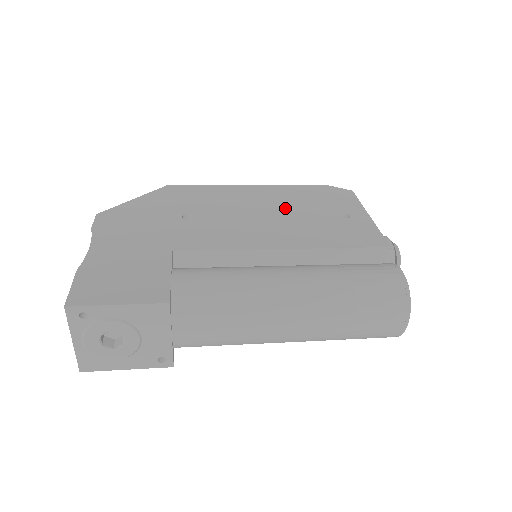
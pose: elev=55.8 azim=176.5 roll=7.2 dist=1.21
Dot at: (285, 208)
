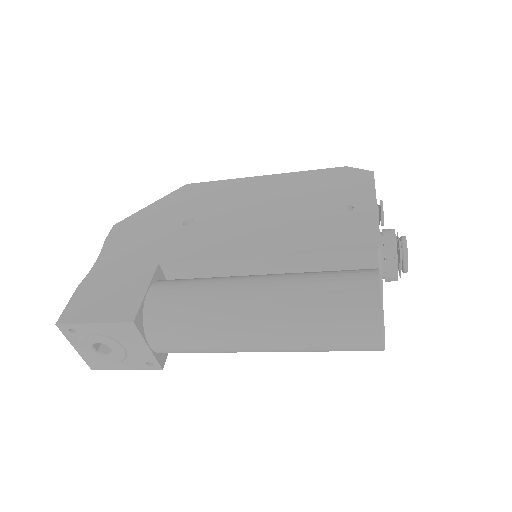
Dot at: (286, 203)
